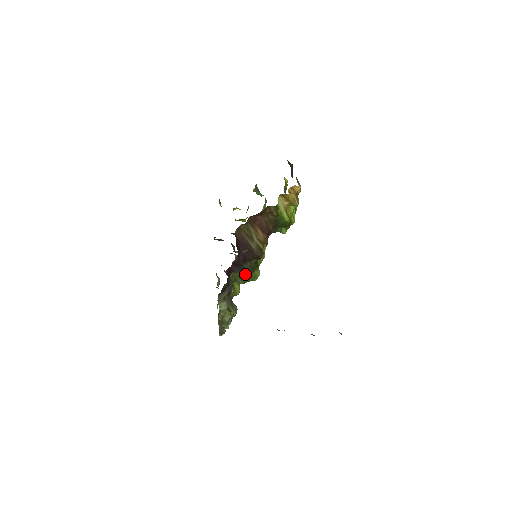
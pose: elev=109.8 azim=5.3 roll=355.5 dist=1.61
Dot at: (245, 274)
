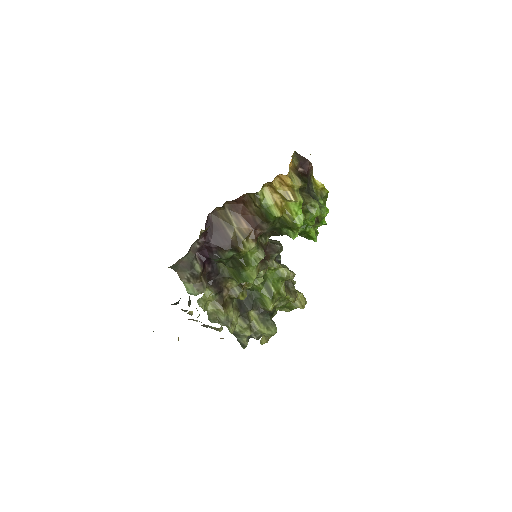
Dot at: (237, 271)
